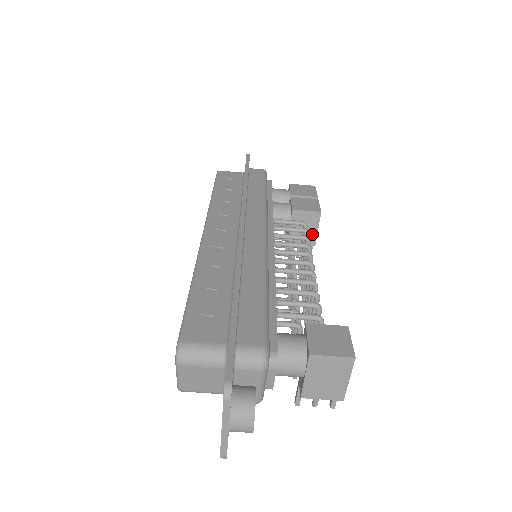
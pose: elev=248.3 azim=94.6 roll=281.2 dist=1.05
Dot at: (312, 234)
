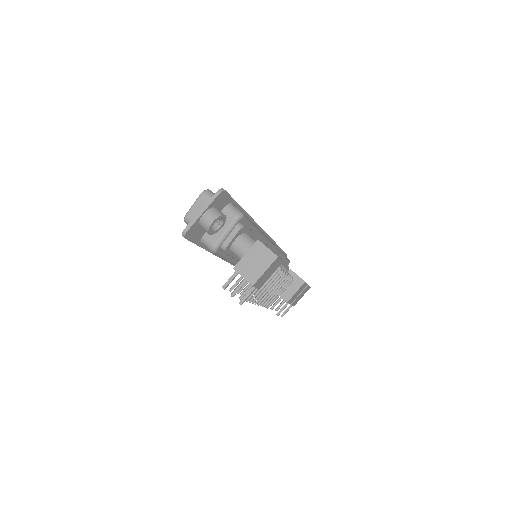
Dot at: (291, 293)
